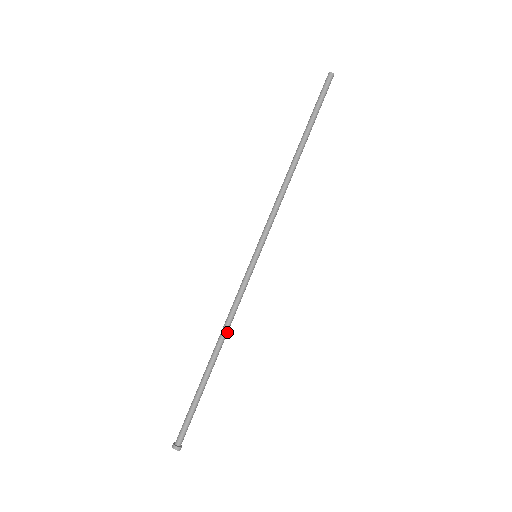
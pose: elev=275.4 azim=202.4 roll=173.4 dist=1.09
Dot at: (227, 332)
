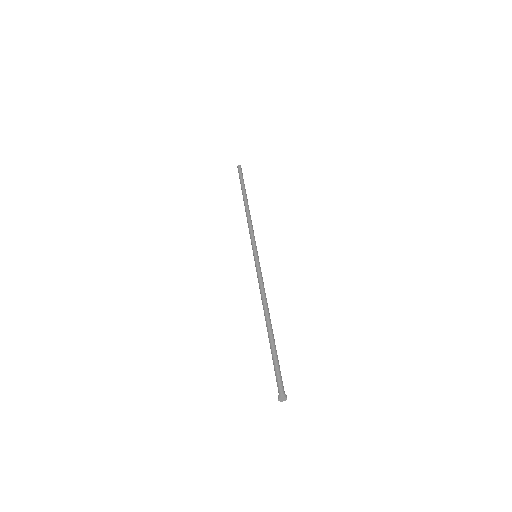
Dot at: (267, 305)
